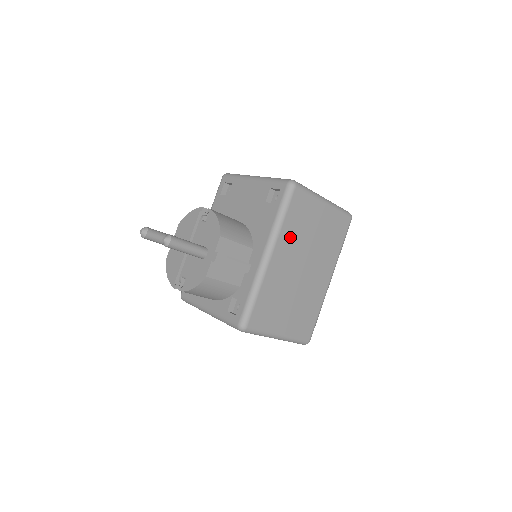
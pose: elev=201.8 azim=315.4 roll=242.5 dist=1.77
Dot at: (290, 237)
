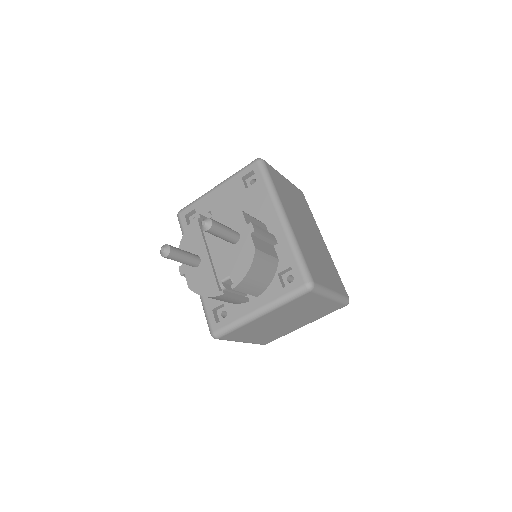
Dot at: (286, 202)
